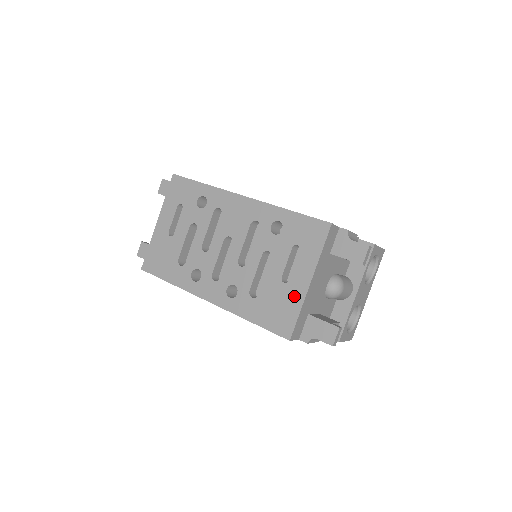
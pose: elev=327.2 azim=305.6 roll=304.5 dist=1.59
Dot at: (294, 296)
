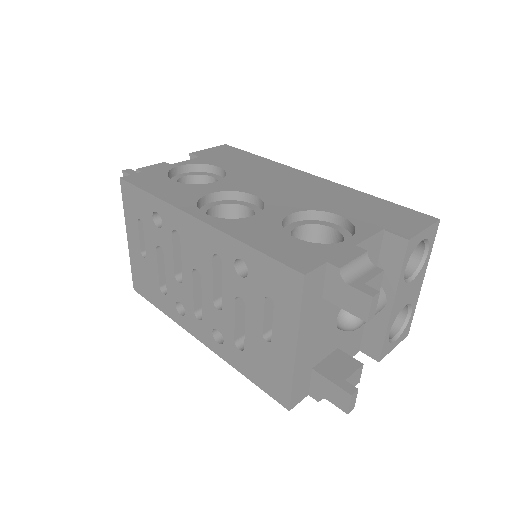
Dot at: (281, 361)
